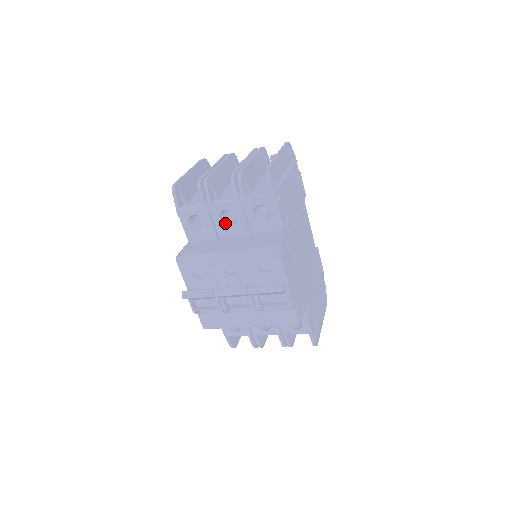
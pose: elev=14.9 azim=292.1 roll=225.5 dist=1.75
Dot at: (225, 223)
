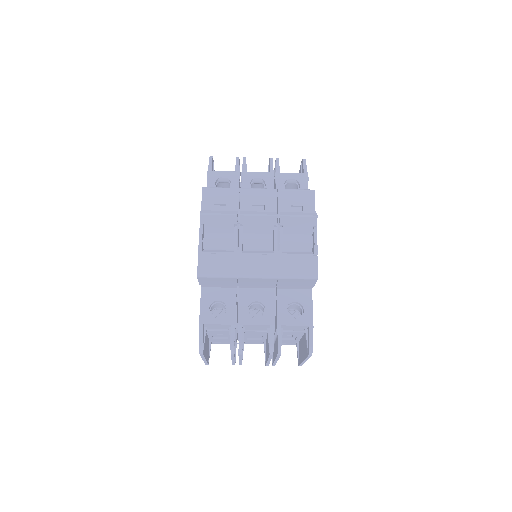
Dot at: occluded
